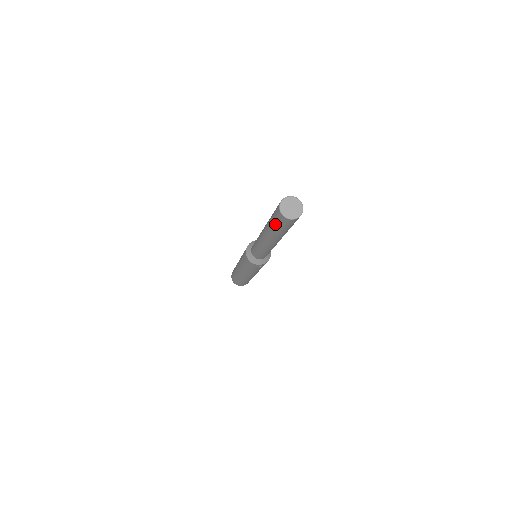
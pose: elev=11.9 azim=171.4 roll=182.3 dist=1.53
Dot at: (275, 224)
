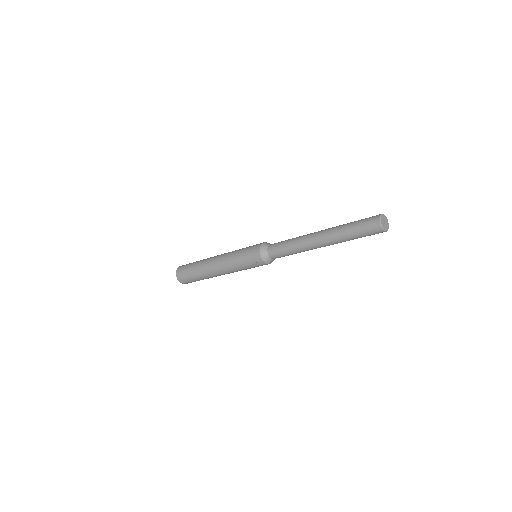
Dot at: (357, 225)
